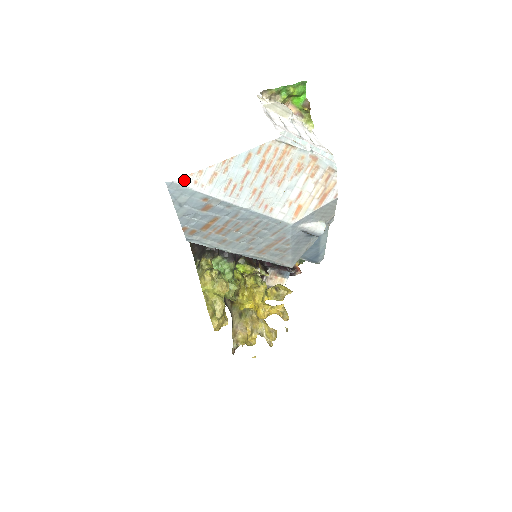
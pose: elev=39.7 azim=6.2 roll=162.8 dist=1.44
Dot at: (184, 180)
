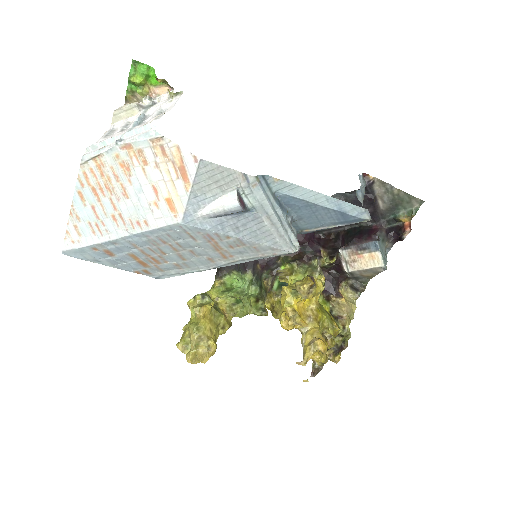
Dot at: (66, 245)
